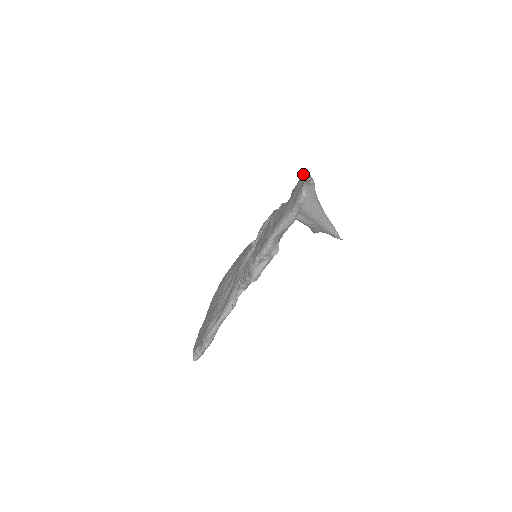
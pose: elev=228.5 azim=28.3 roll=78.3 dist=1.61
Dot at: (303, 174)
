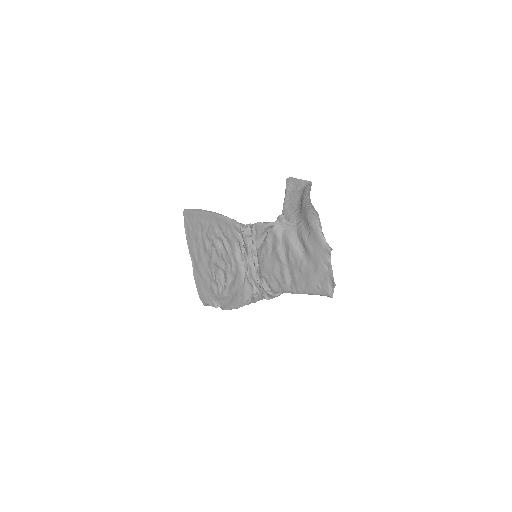
Dot at: (324, 247)
